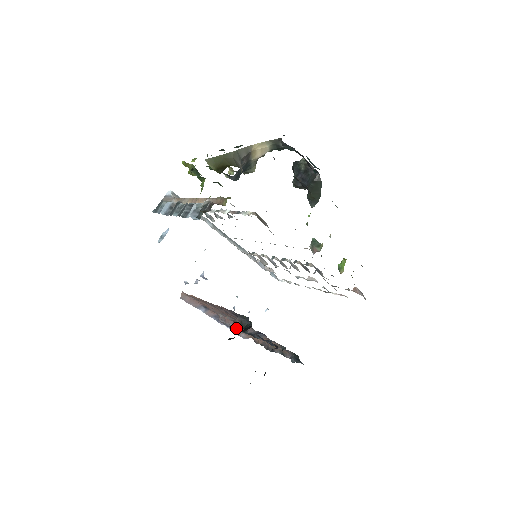
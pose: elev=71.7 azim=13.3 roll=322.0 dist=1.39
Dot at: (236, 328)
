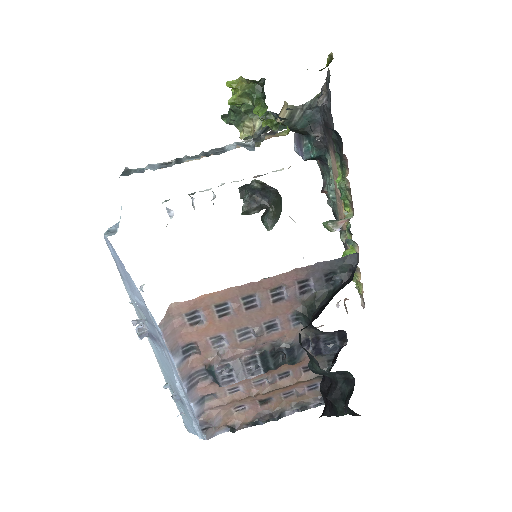
Dot at: (249, 366)
